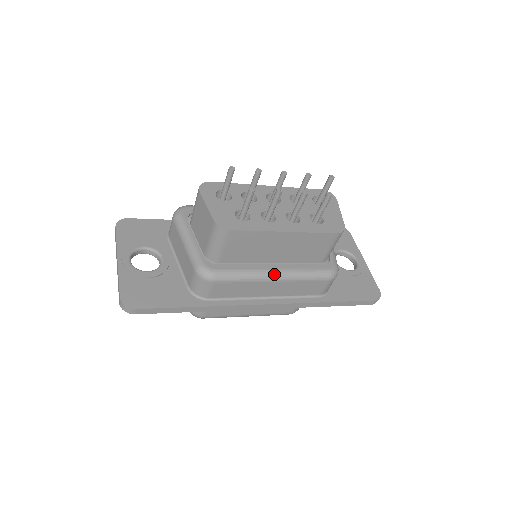
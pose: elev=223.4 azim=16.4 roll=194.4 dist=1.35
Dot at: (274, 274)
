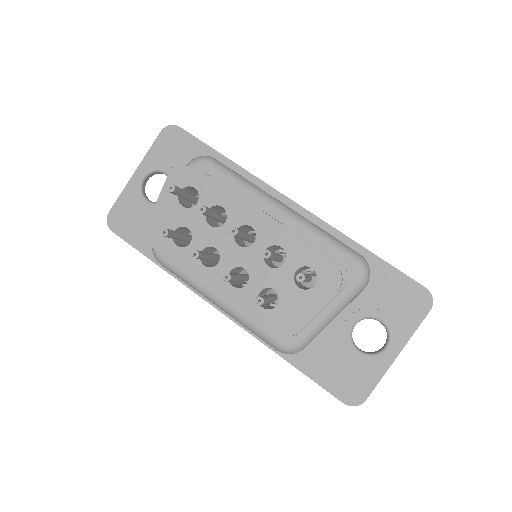
Dot at: (215, 301)
